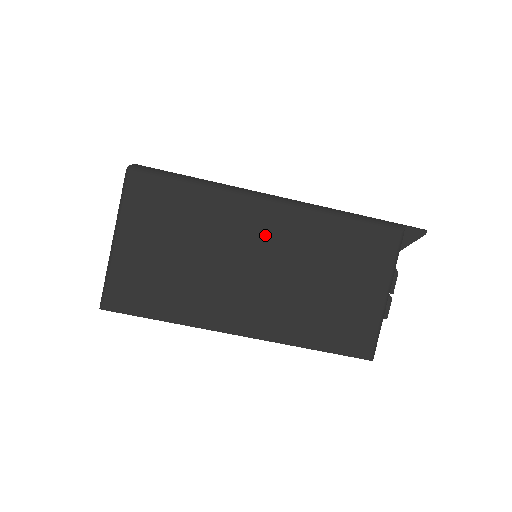
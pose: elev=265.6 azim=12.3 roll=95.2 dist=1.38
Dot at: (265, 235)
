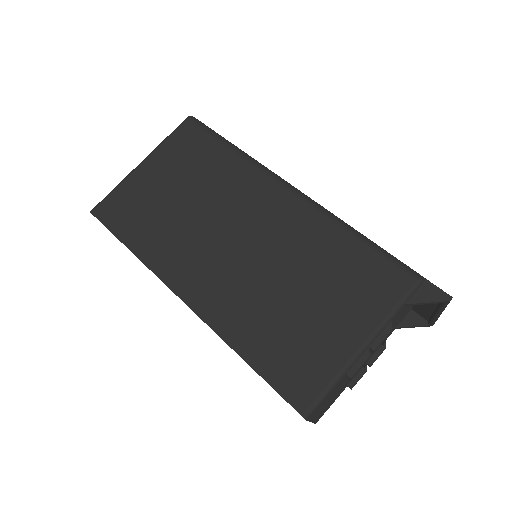
Dot at: (264, 215)
